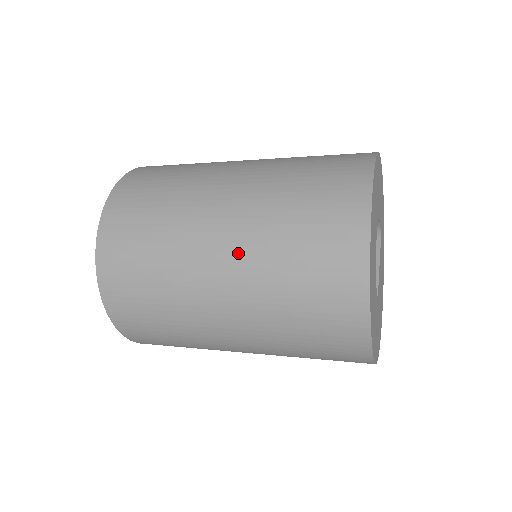
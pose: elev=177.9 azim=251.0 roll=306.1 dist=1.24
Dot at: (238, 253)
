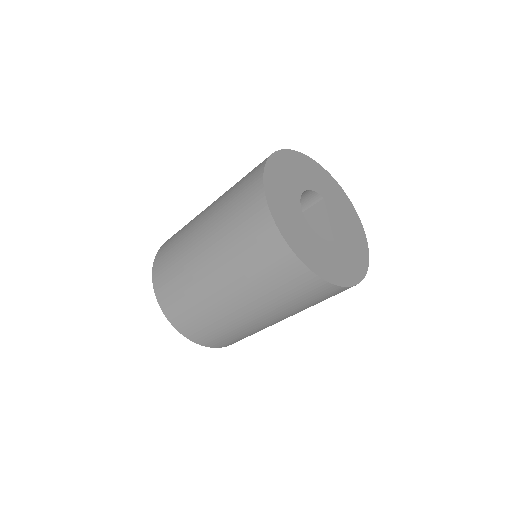
Dot at: (222, 272)
